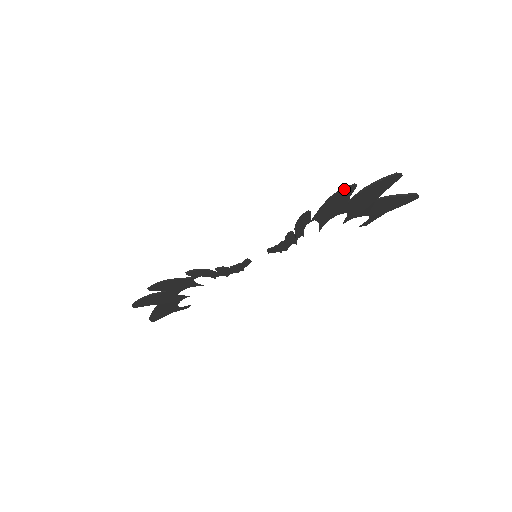
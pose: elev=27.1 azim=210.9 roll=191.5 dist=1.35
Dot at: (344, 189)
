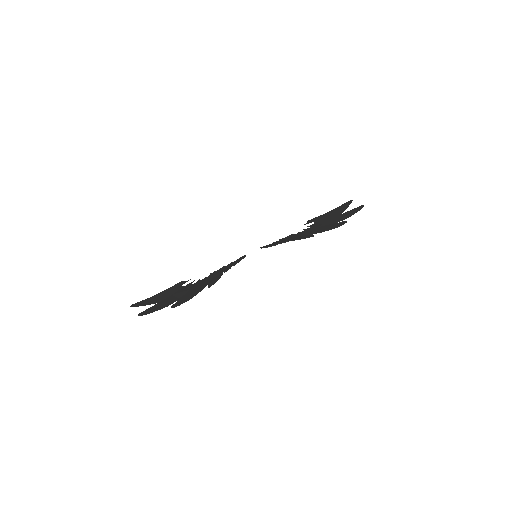
Dot at: (341, 225)
